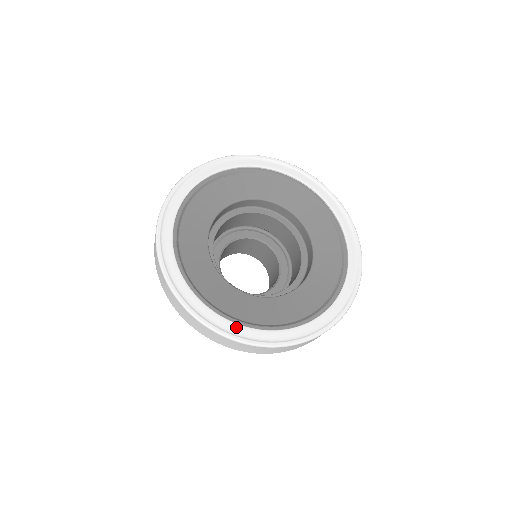
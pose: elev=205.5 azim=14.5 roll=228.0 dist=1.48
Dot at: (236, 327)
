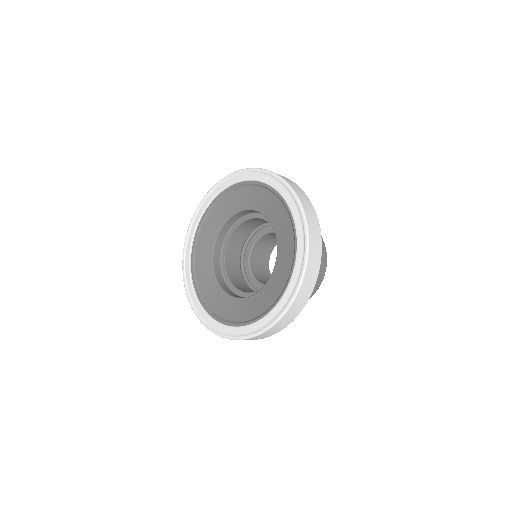
Dot at: (200, 308)
